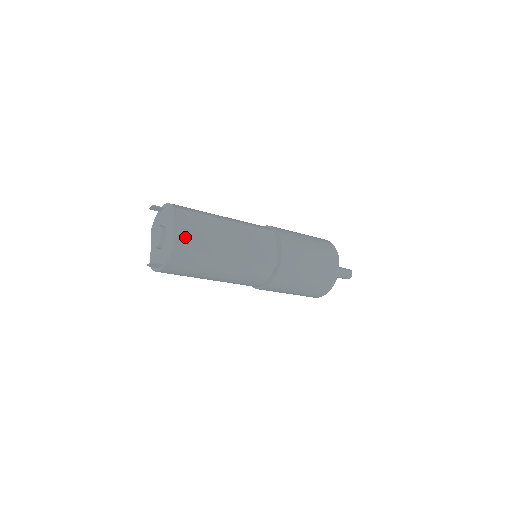
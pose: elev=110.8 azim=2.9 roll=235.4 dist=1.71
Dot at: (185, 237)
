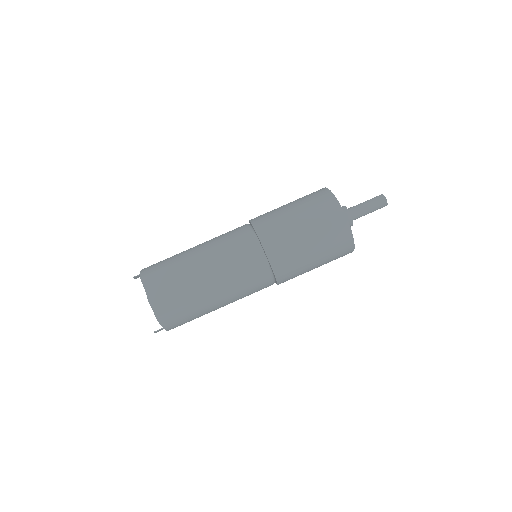
Dot at: (162, 300)
